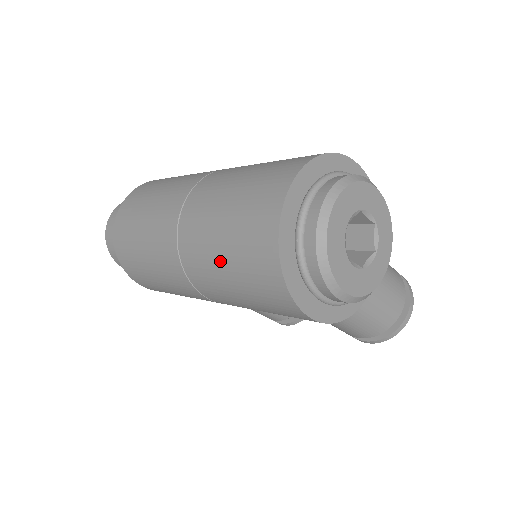
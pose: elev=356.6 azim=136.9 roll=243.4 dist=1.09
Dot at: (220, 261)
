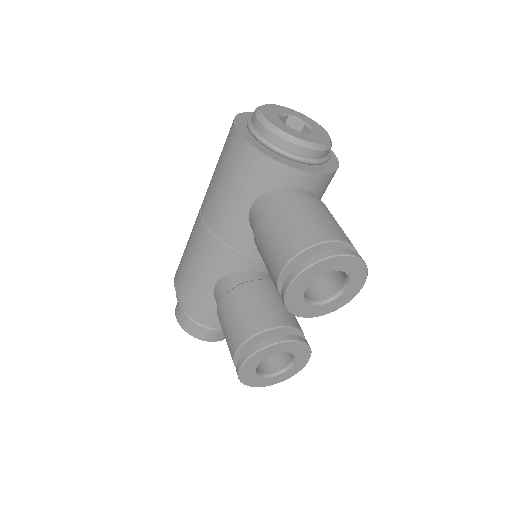
Dot at: occluded
